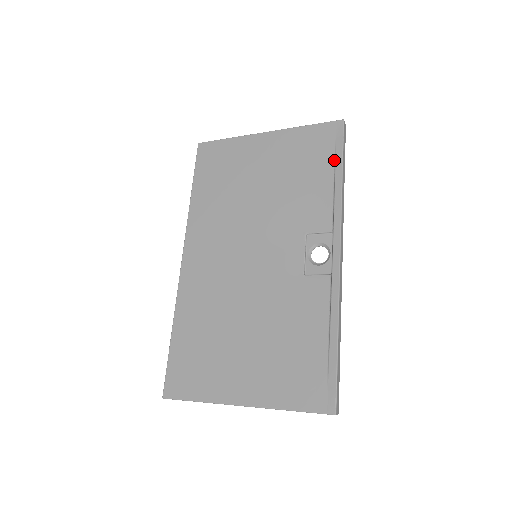
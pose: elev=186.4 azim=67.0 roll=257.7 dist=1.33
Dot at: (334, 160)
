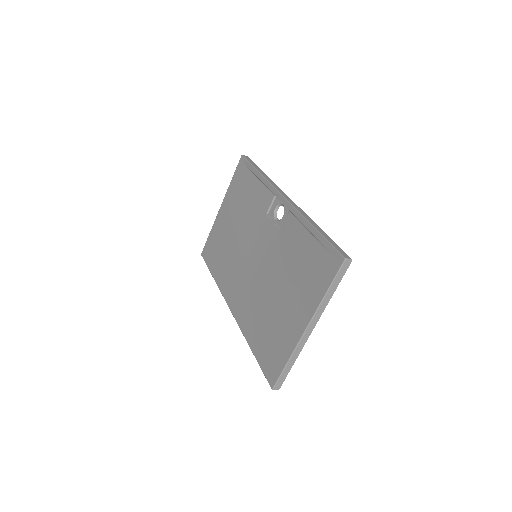
Dot at: (251, 172)
